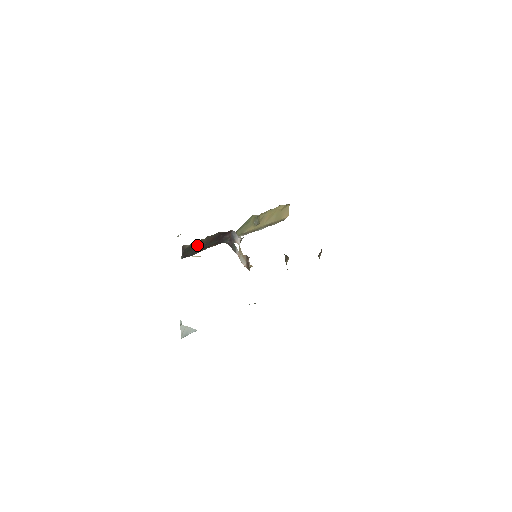
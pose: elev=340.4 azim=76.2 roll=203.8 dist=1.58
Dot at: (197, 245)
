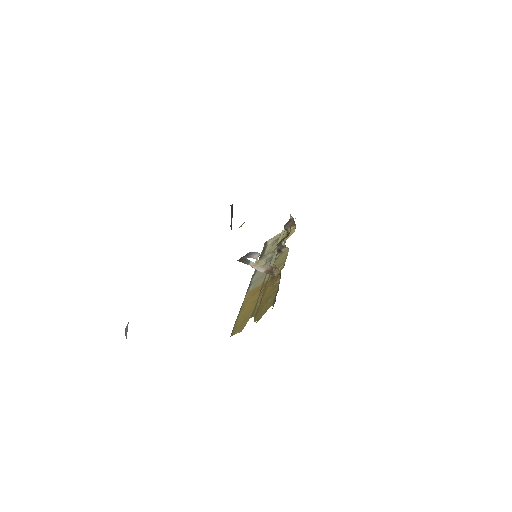
Dot at: occluded
